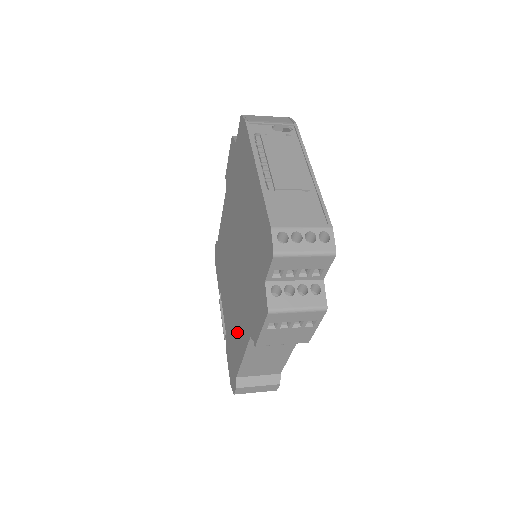
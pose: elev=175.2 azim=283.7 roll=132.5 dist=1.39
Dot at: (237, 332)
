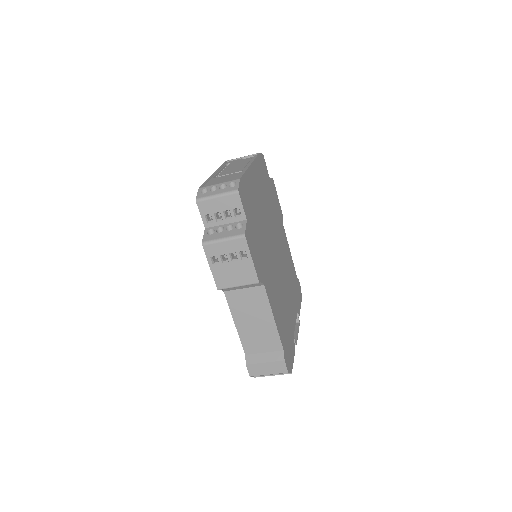
Dot at: occluded
